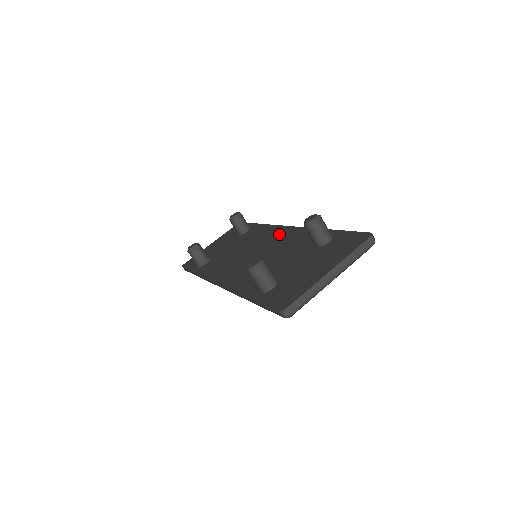
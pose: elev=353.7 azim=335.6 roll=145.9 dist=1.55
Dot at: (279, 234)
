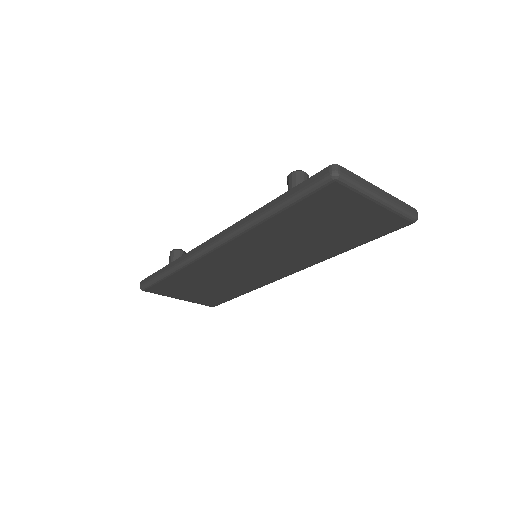
Dot at: occluded
